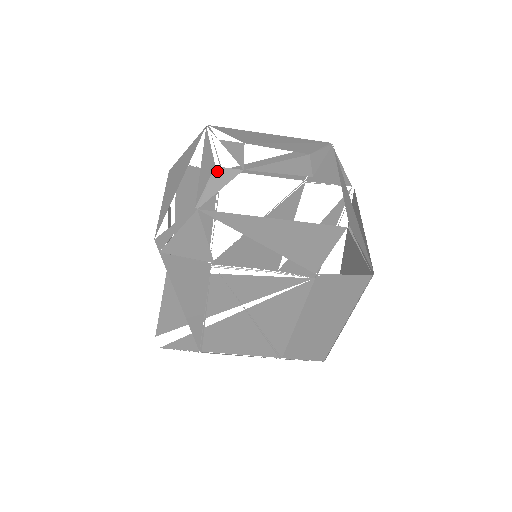
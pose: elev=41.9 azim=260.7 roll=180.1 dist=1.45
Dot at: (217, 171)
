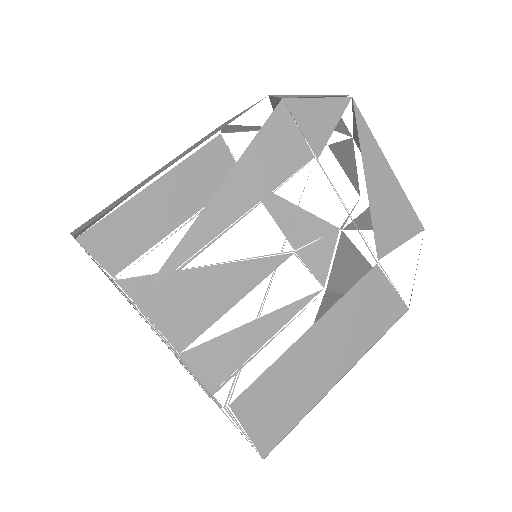
Dot at: occluded
